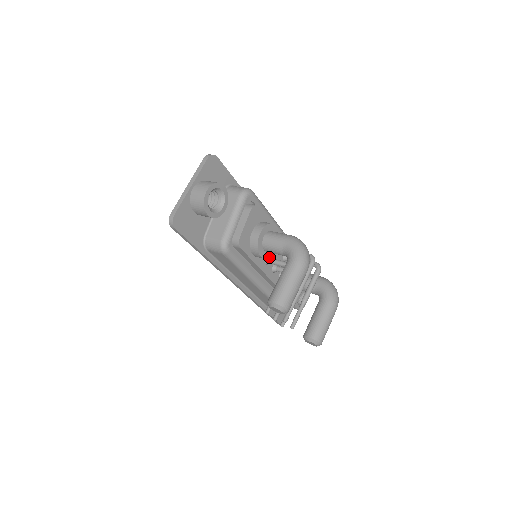
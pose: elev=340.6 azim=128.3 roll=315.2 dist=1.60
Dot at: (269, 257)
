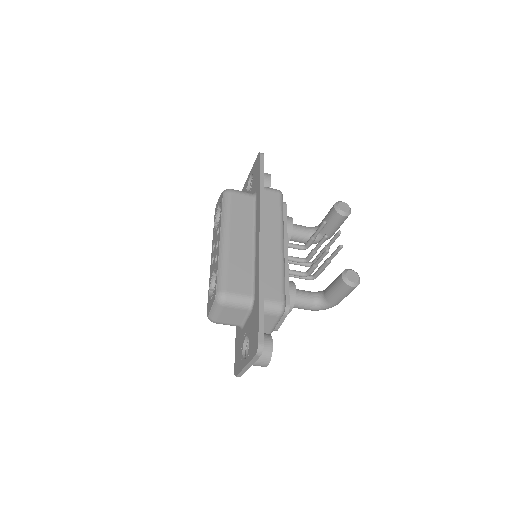
Dot at: (291, 235)
